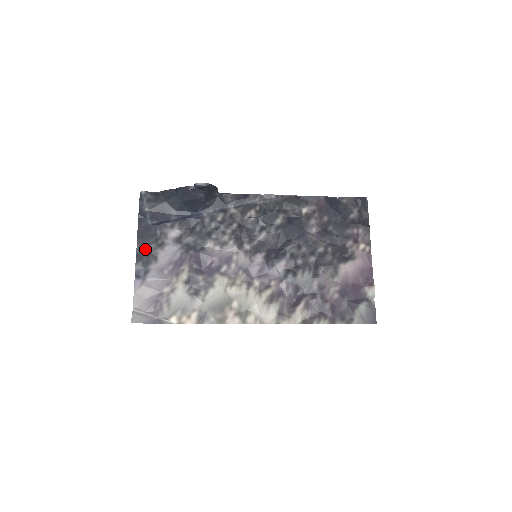
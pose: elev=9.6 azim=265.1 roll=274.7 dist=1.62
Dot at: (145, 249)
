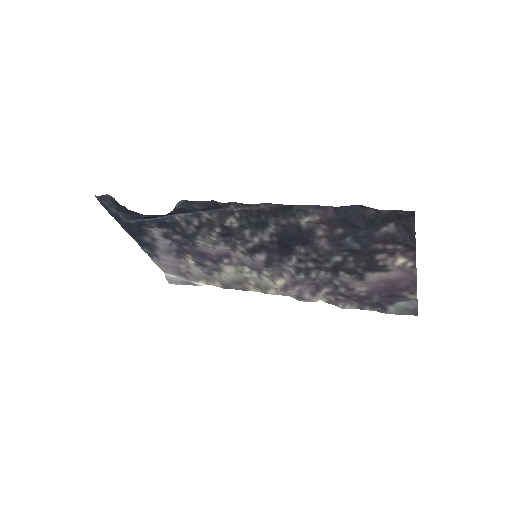
Dot at: (141, 240)
